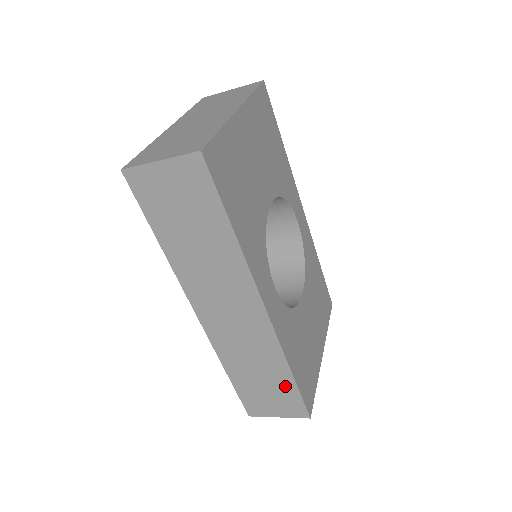
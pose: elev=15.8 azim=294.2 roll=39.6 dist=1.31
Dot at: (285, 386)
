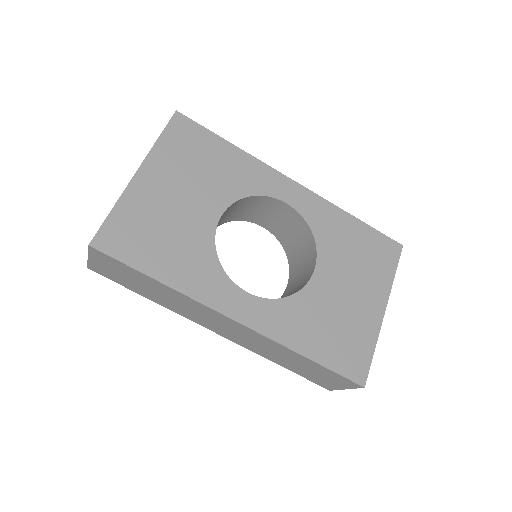
Dot at: (316, 367)
